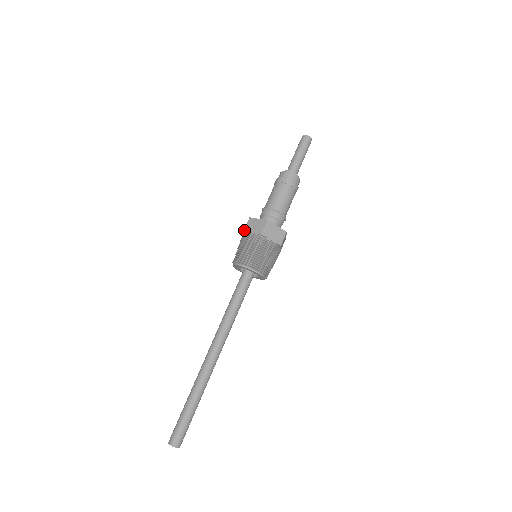
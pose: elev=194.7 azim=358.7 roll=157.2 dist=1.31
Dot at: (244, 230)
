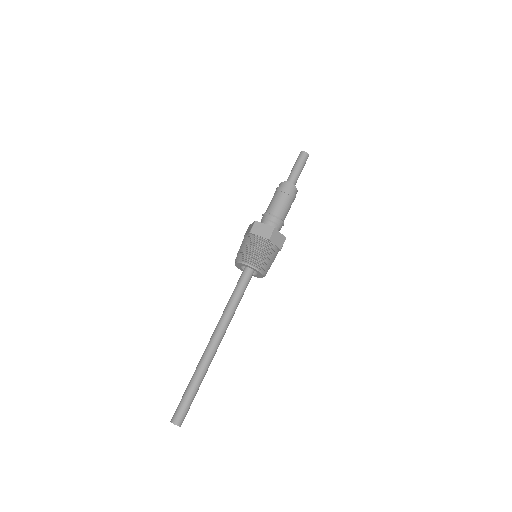
Dot at: (250, 232)
